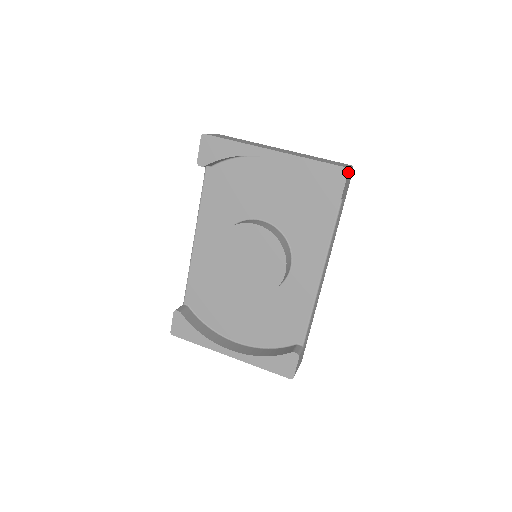
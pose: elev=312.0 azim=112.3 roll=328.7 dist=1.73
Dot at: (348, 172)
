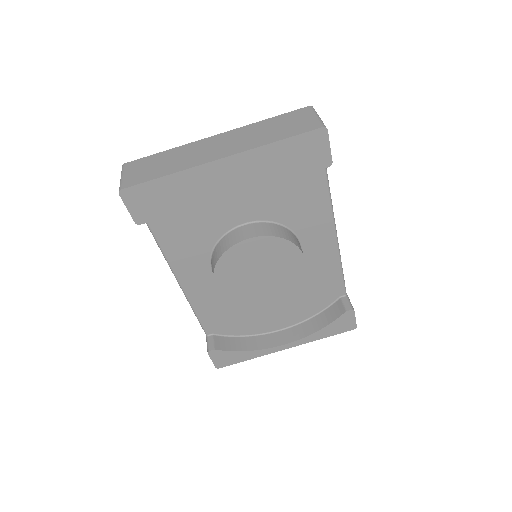
Dot at: (326, 130)
